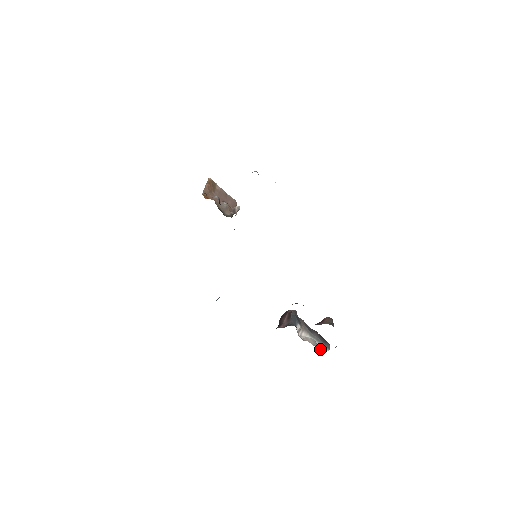
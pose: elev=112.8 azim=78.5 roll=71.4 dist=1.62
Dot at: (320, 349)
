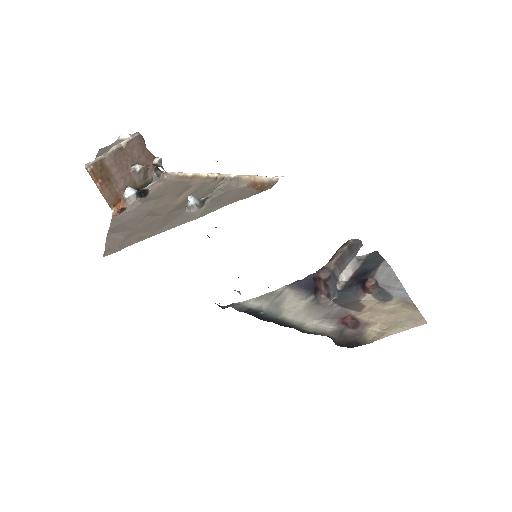
Dot at: (356, 261)
